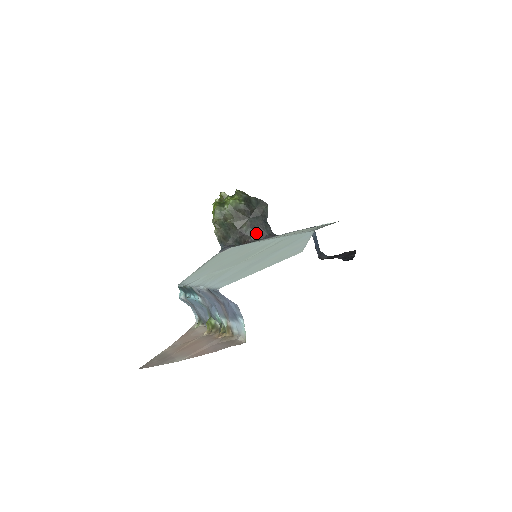
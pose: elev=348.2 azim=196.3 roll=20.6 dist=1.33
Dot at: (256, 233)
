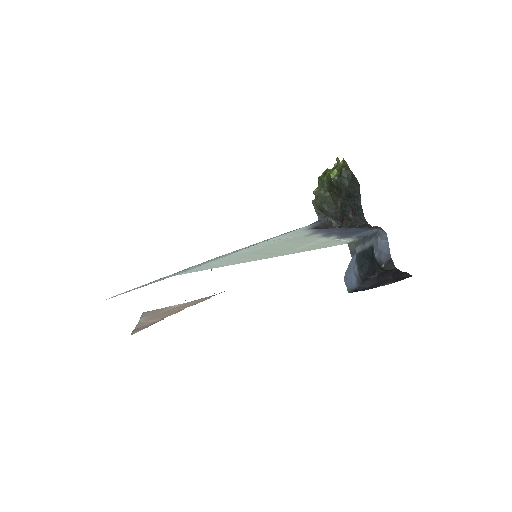
Dot at: (348, 213)
